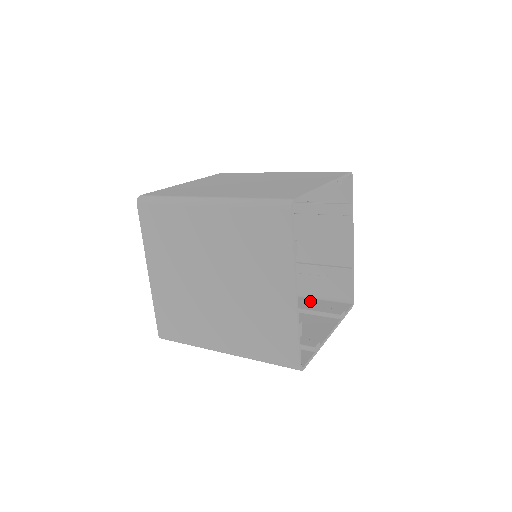
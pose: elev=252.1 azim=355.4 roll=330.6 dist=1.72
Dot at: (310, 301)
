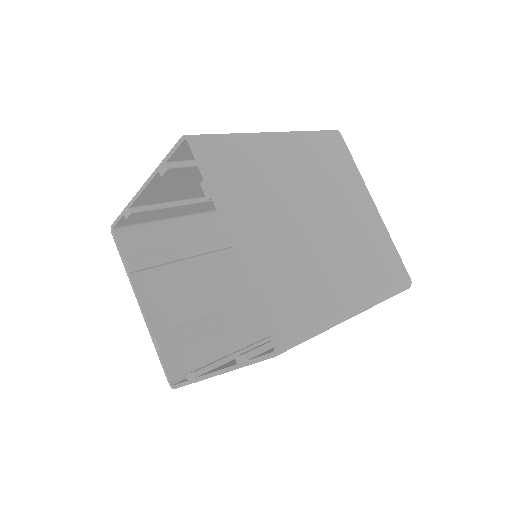
Dot at: (216, 222)
